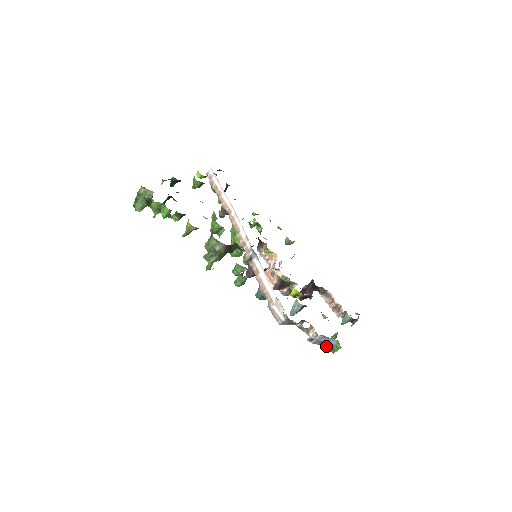
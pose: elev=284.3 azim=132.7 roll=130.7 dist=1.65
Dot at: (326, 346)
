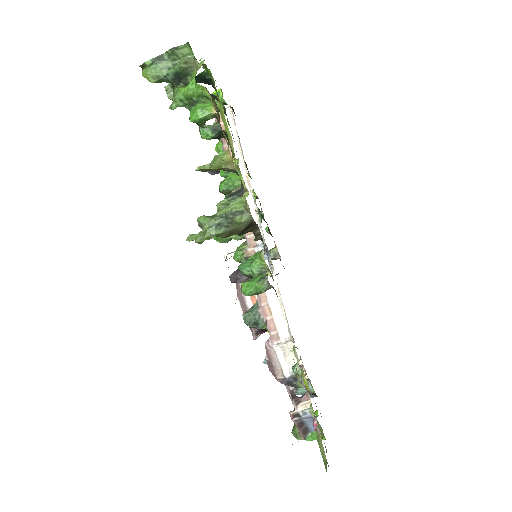
Dot at: (302, 429)
